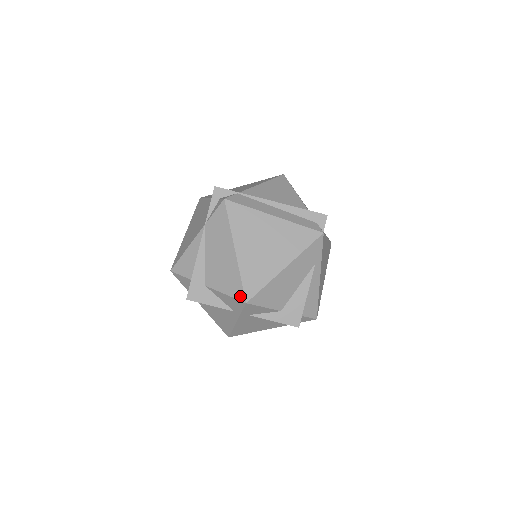
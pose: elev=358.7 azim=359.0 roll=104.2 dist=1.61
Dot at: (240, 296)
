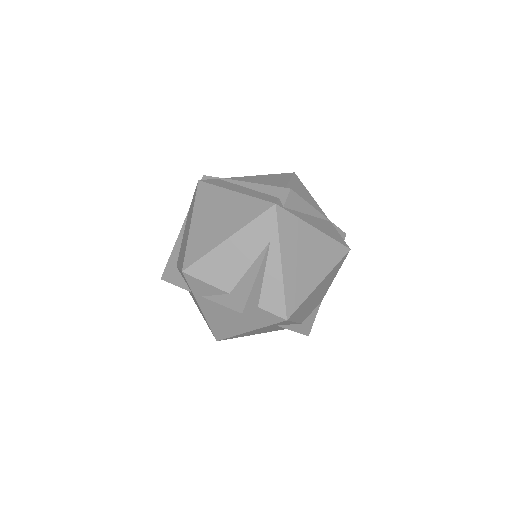
Dot at: (182, 266)
